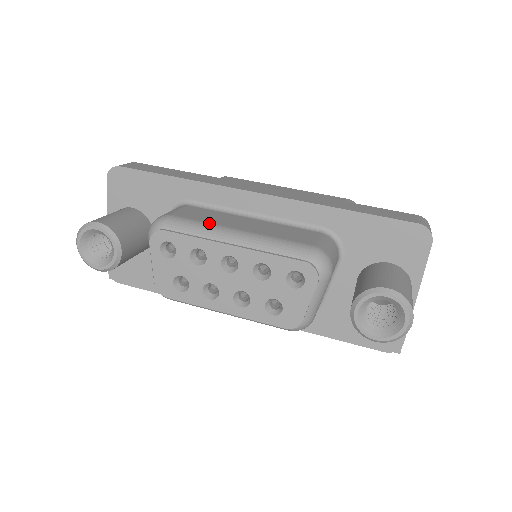
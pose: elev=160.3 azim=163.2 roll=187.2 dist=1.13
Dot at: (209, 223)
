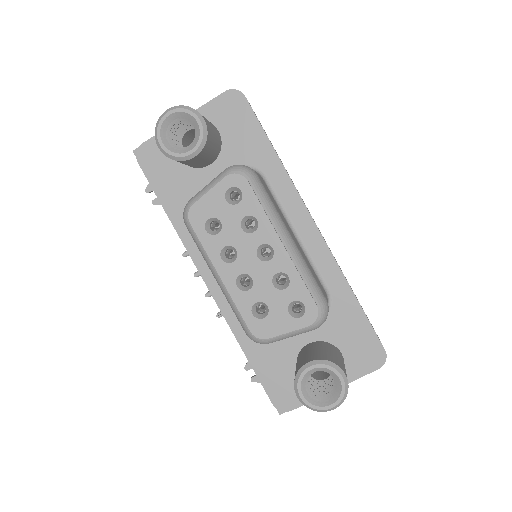
Dot at: occluded
